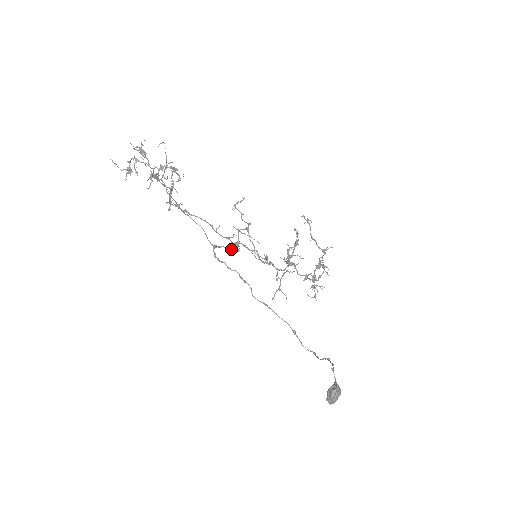
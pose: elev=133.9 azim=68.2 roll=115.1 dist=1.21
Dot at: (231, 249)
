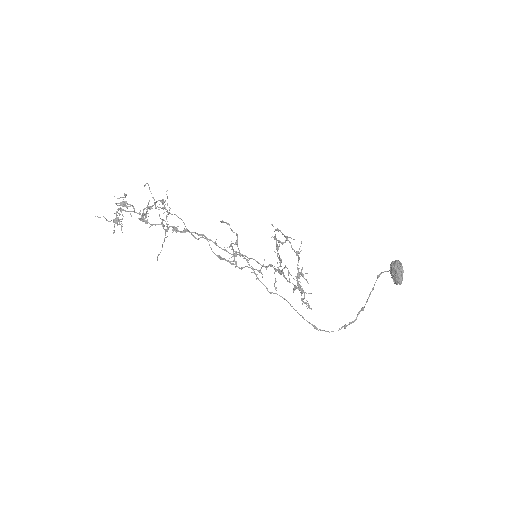
Dot at: (232, 261)
